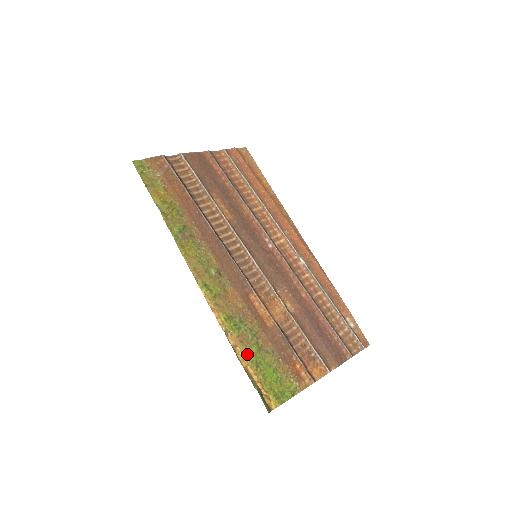
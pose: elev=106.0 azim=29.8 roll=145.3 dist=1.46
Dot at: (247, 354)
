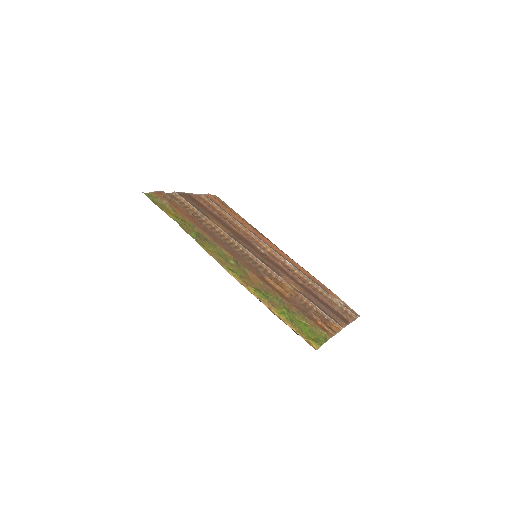
Dot at: (281, 313)
